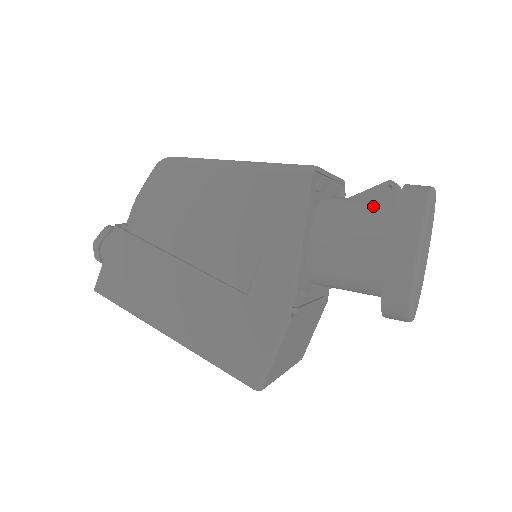
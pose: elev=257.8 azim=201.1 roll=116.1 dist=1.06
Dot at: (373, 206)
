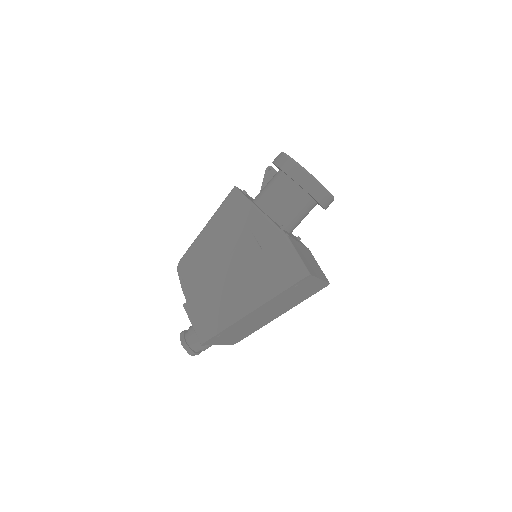
Dot at: (271, 179)
